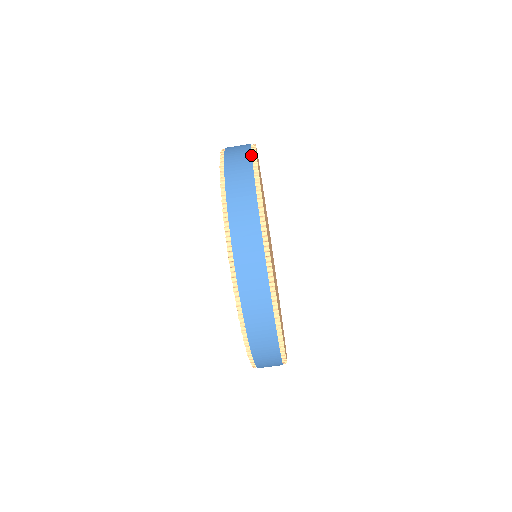
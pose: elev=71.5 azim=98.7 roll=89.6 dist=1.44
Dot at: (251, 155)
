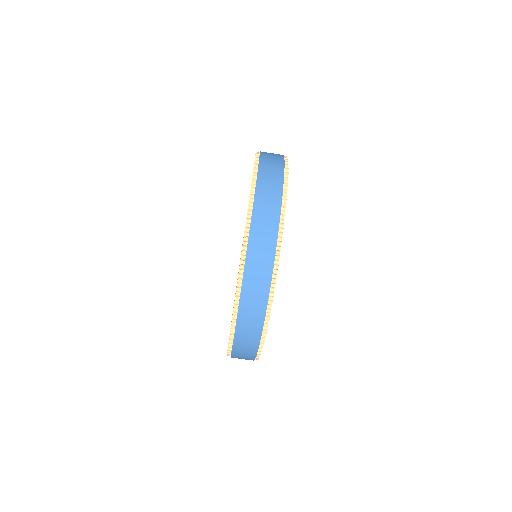
Dot at: occluded
